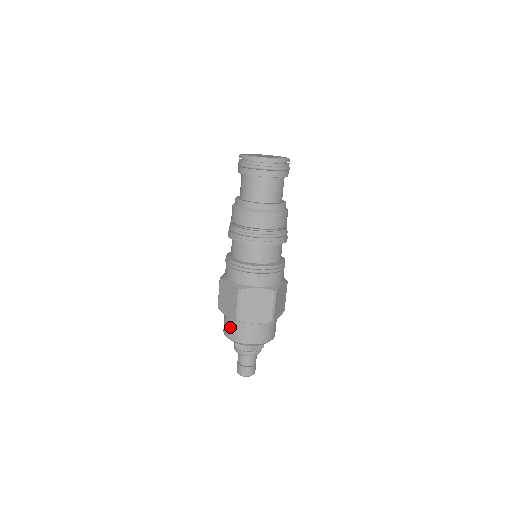
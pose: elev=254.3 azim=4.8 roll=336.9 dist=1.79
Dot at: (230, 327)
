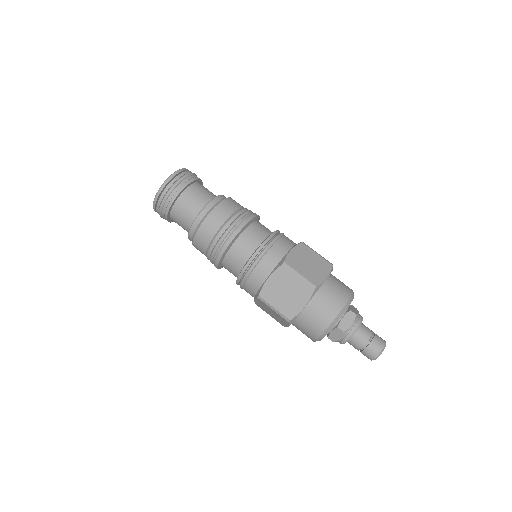
Dot at: (302, 331)
